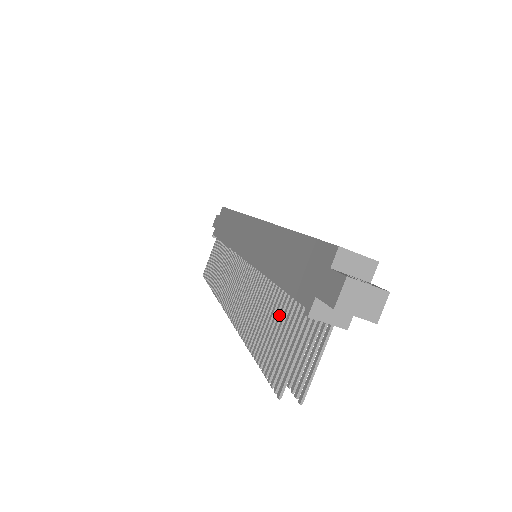
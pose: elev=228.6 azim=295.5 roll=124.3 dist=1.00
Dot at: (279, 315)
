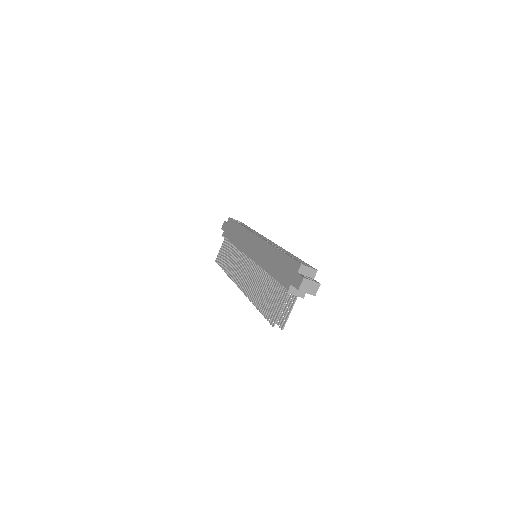
Dot at: (273, 291)
